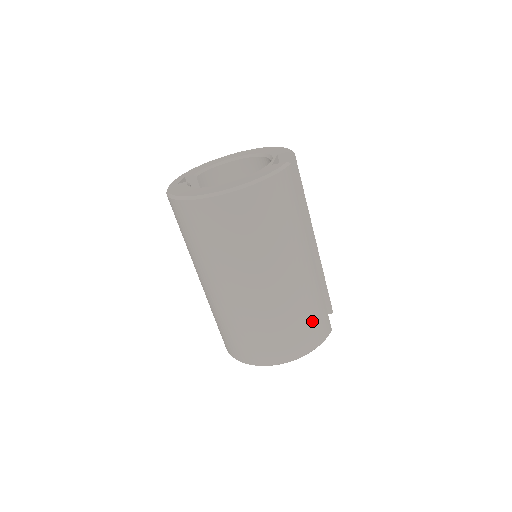
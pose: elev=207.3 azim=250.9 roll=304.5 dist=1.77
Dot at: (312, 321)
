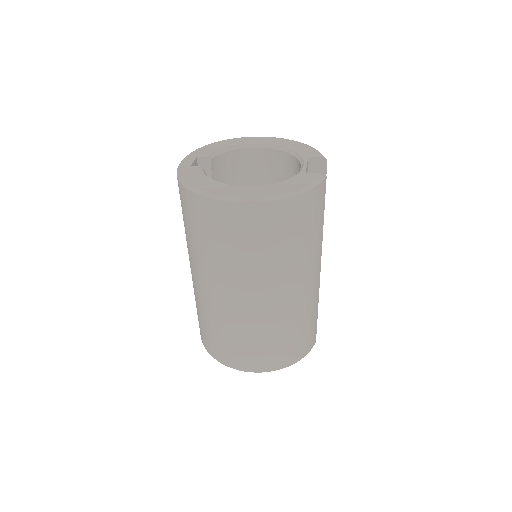
Dot at: (303, 335)
